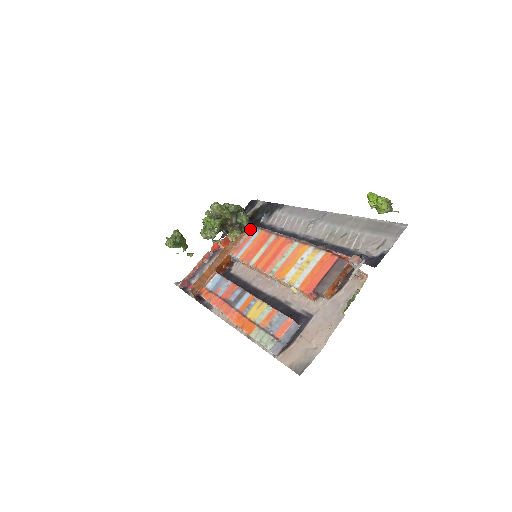
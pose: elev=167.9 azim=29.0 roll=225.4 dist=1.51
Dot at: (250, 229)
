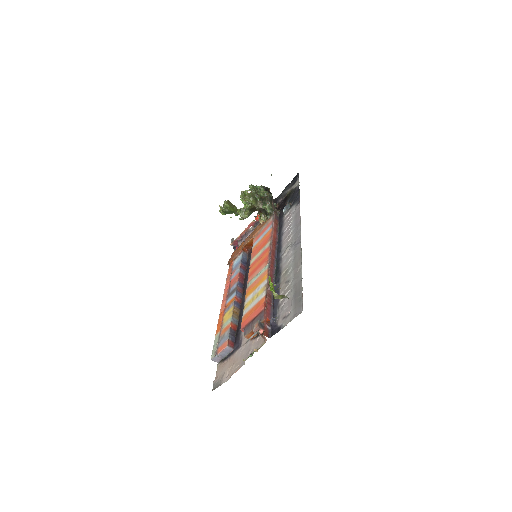
Dot at: (270, 219)
